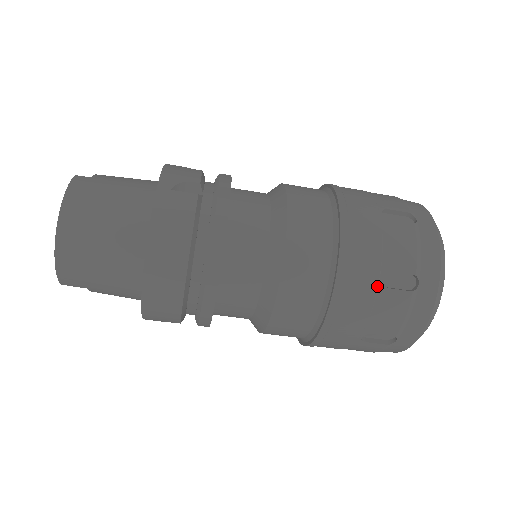
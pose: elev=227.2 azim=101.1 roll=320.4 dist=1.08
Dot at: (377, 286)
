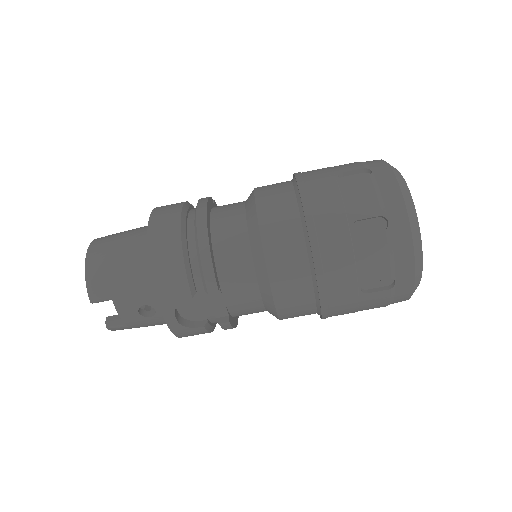
Dot at: (336, 181)
